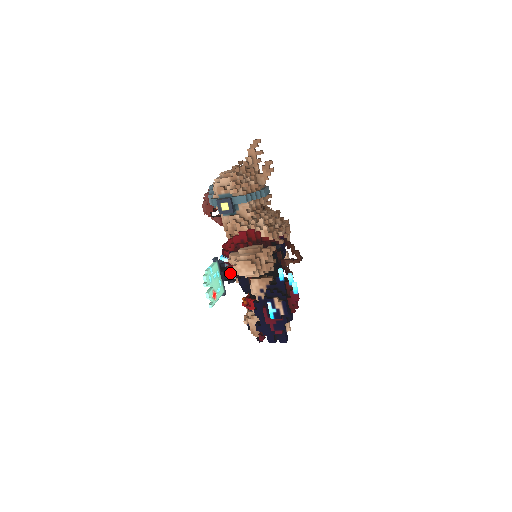
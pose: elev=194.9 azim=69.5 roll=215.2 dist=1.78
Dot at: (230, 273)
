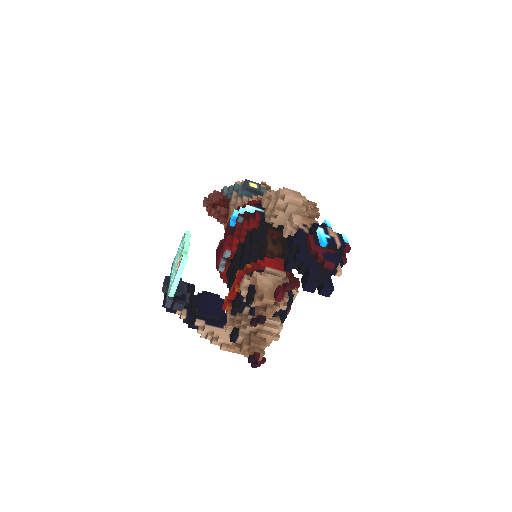
Dot at: (184, 292)
